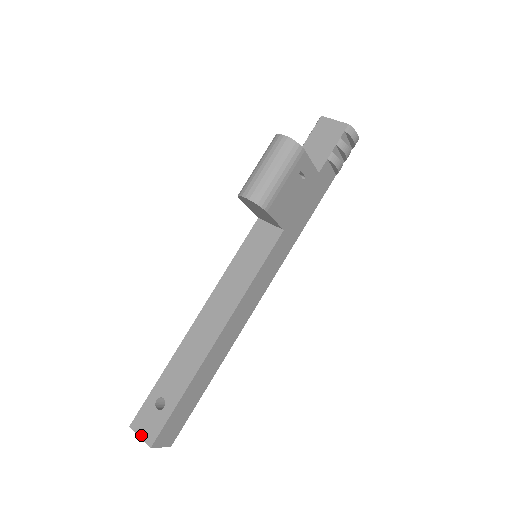
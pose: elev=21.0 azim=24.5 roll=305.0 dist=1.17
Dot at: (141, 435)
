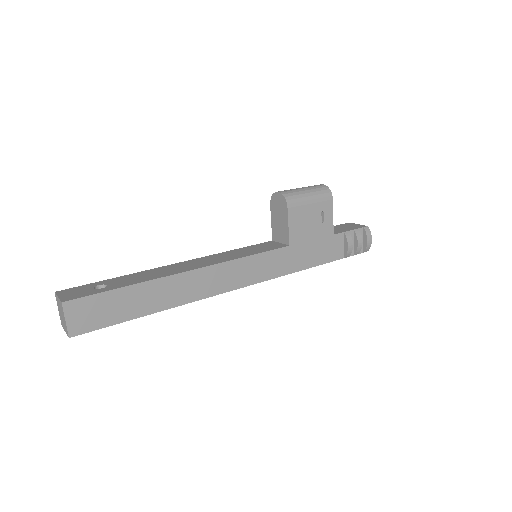
Dot at: (61, 296)
